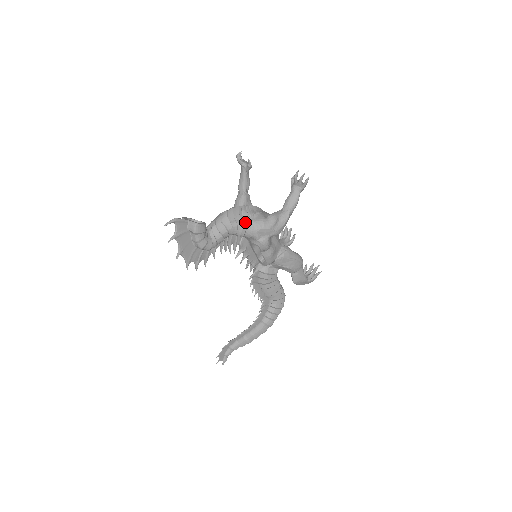
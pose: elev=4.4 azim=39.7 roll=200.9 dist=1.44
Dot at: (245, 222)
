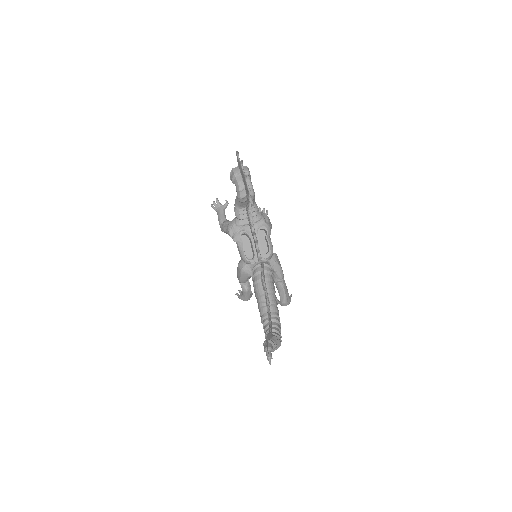
Dot at: occluded
